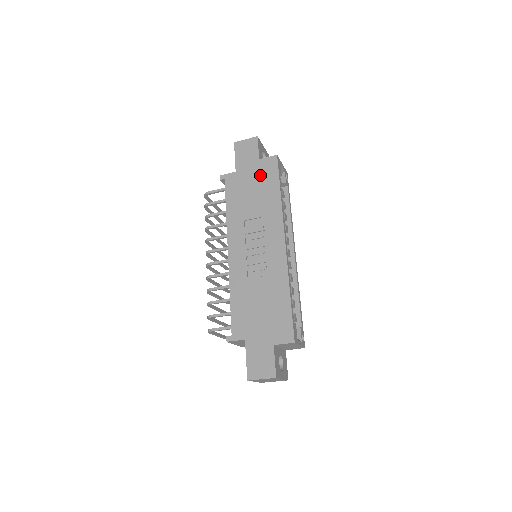
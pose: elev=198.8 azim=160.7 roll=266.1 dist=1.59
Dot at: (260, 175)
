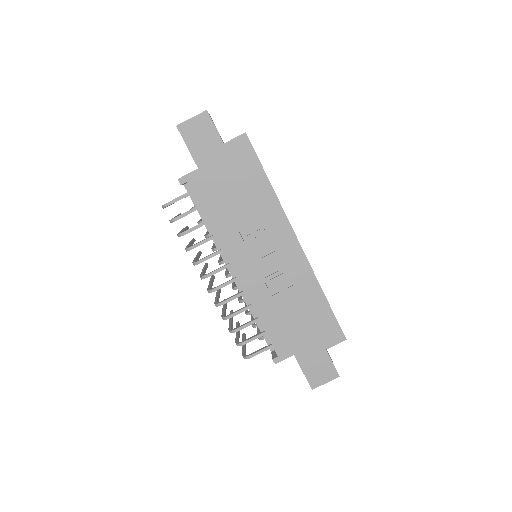
Dot at: (234, 166)
